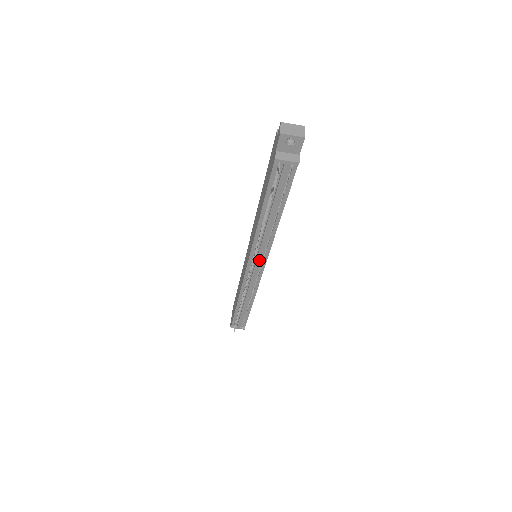
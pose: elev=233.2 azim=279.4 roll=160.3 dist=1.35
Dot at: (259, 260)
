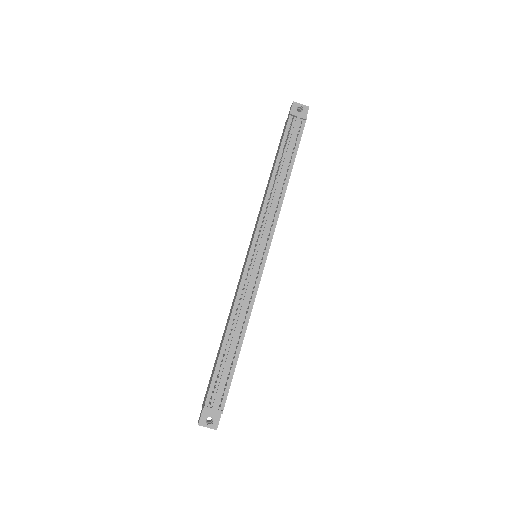
Dot at: (264, 240)
